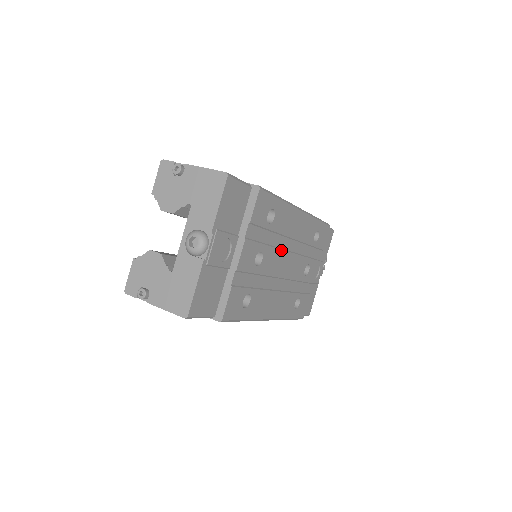
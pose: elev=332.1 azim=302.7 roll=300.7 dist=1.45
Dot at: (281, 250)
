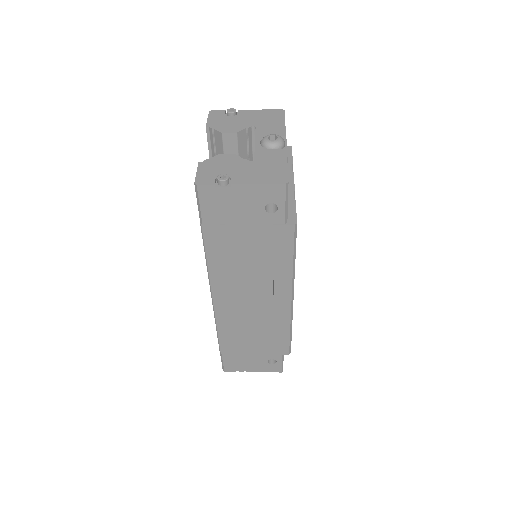
Dot at: occluded
